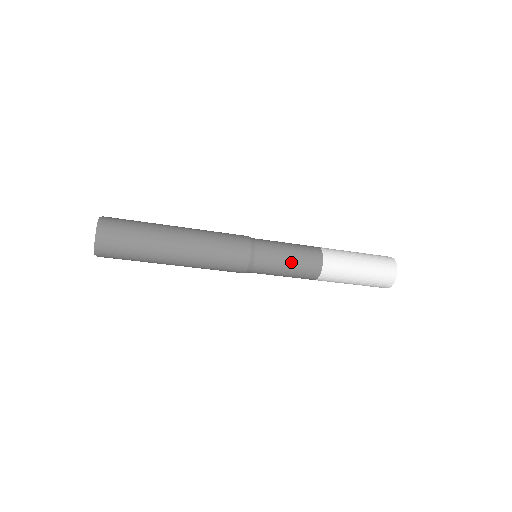
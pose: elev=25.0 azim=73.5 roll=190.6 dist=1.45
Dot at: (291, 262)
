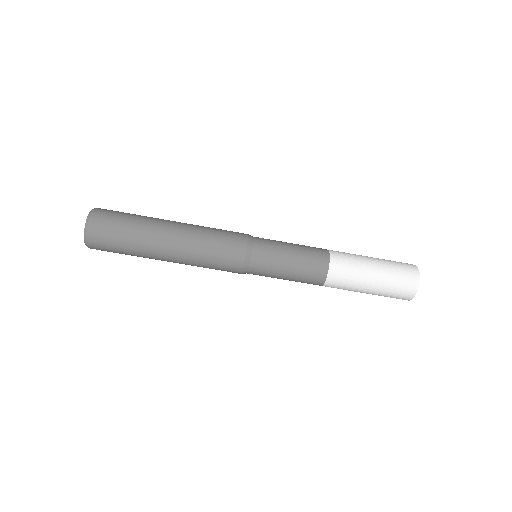
Dot at: (294, 250)
